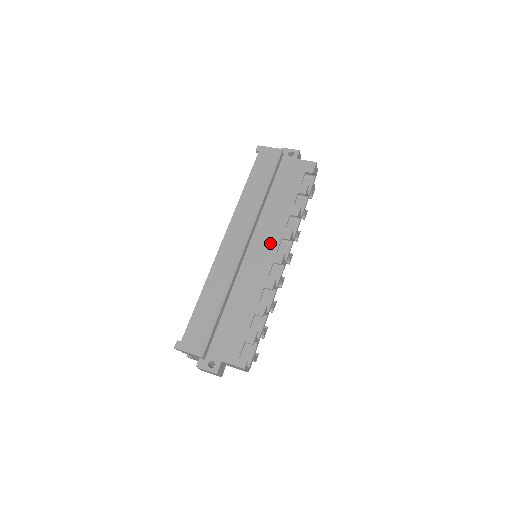
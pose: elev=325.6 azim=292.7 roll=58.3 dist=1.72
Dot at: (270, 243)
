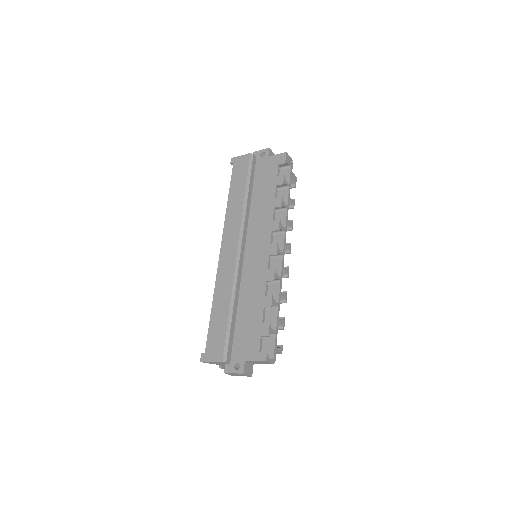
Dot at: (262, 239)
